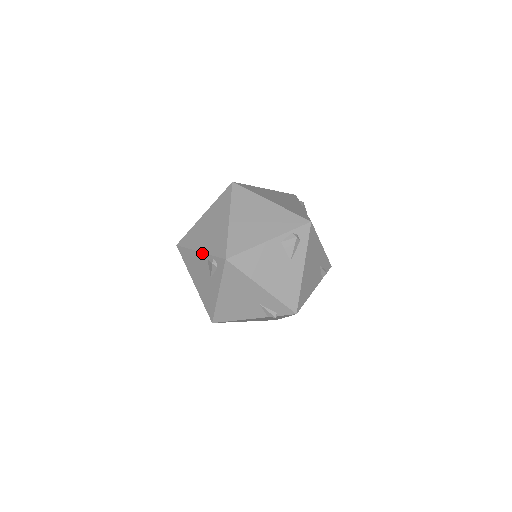
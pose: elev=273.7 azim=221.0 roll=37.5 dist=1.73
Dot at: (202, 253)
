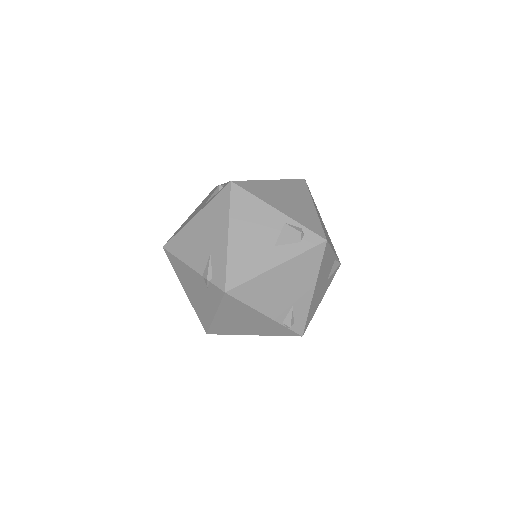
Dot at: occluded
